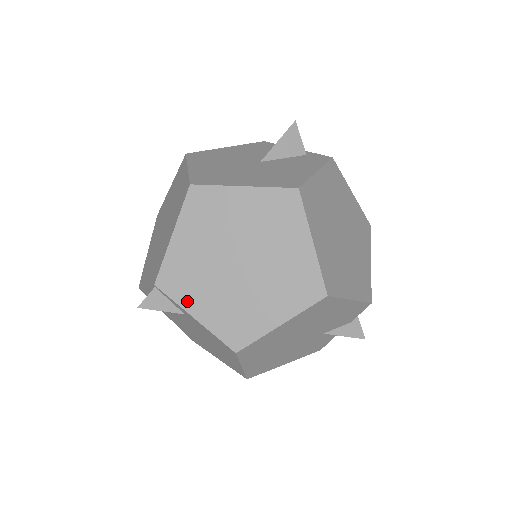
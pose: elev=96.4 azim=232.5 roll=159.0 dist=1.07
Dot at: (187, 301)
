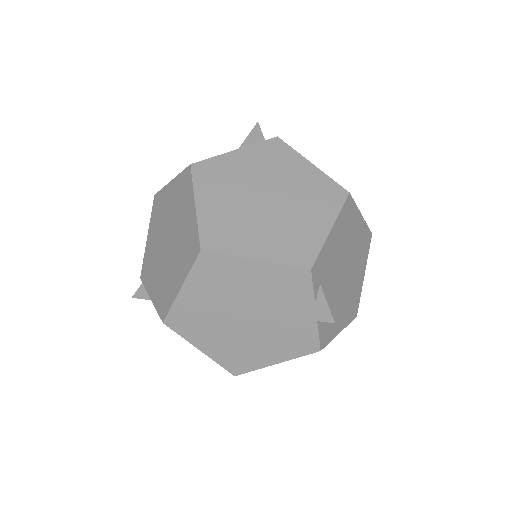
Dot at: (149, 285)
